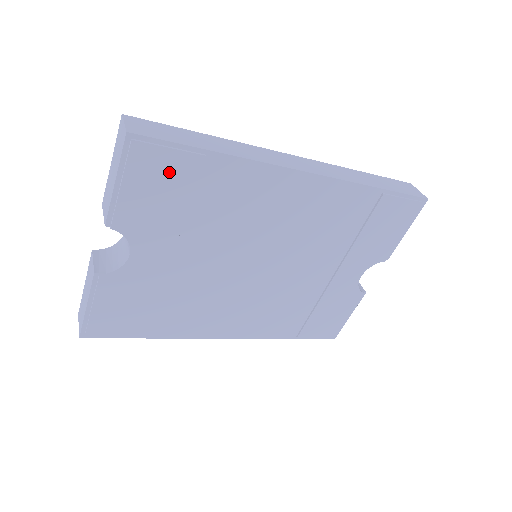
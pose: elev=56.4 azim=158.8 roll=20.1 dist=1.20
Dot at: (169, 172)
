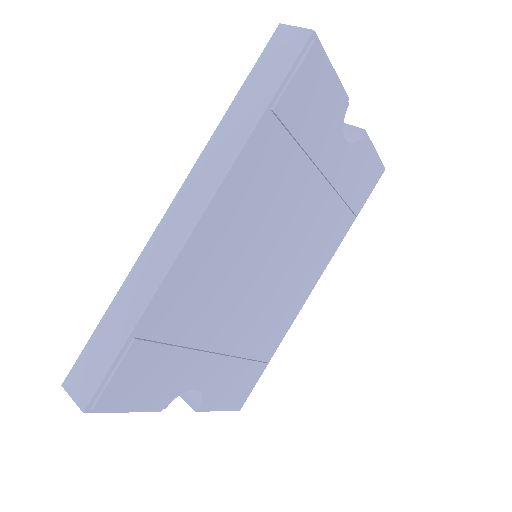
Dot at: (136, 371)
